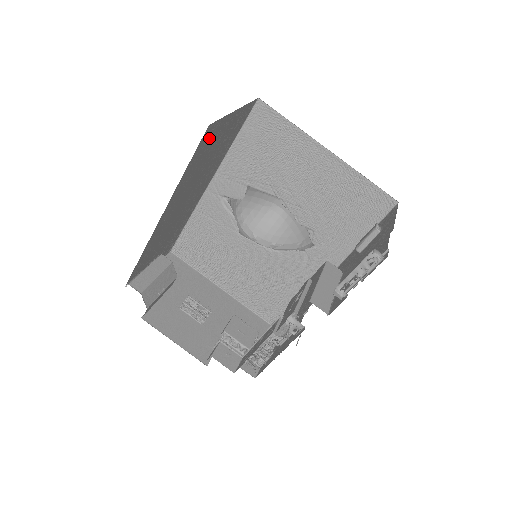
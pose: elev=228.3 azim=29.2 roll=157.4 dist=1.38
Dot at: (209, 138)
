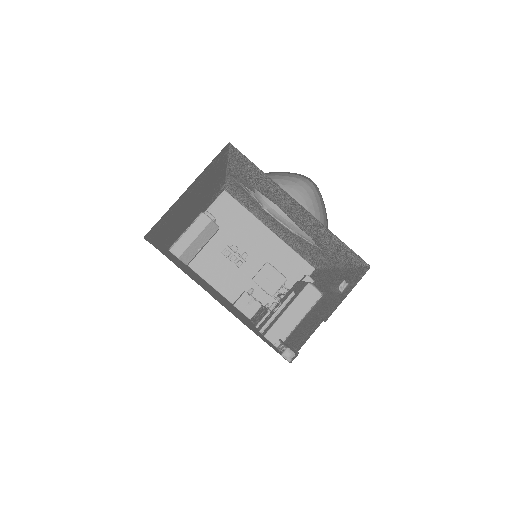
Dot at: (162, 221)
